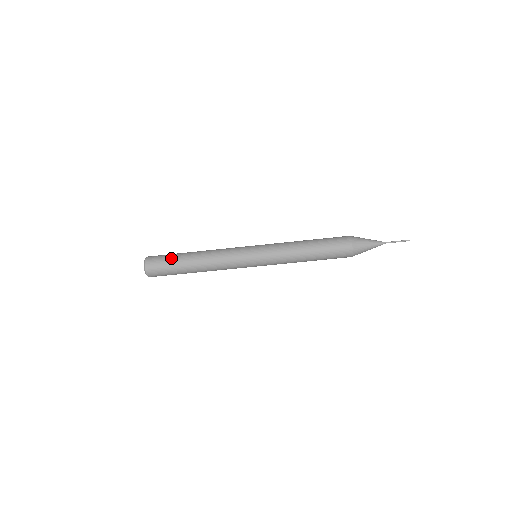
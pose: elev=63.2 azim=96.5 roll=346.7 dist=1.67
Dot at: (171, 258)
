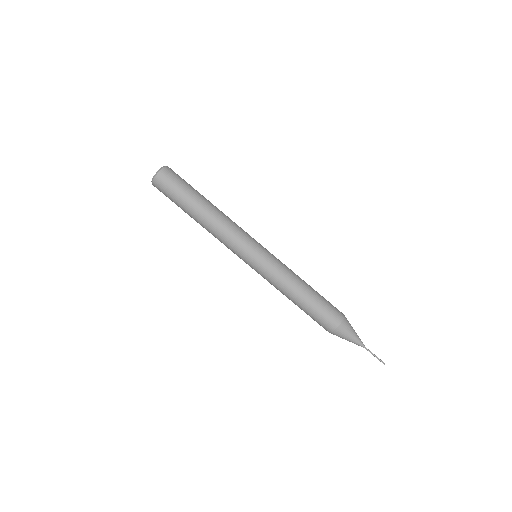
Dot at: (185, 189)
